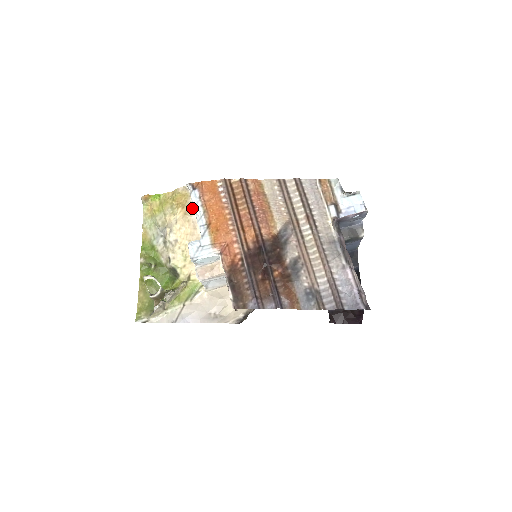
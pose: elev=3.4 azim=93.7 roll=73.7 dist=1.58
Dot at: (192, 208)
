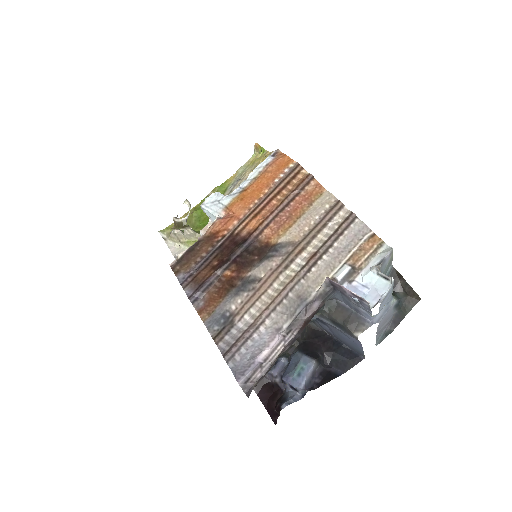
Dot at: occluded
